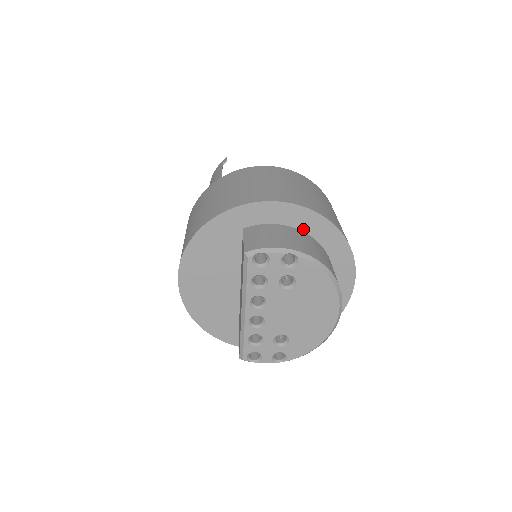
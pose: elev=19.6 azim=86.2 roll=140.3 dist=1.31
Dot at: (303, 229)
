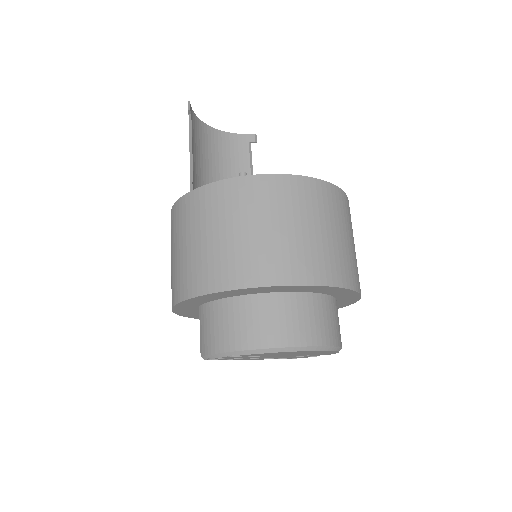
Dot at: (241, 294)
